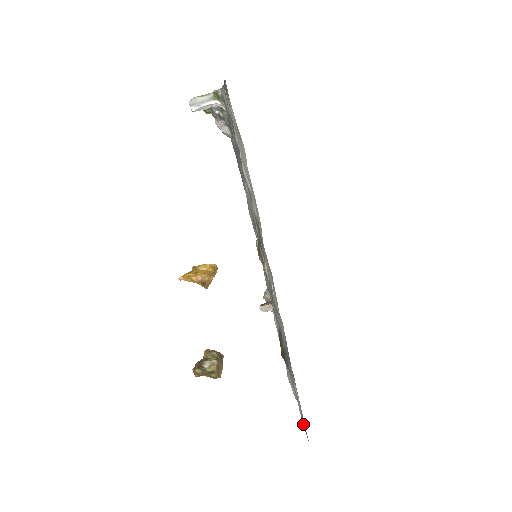
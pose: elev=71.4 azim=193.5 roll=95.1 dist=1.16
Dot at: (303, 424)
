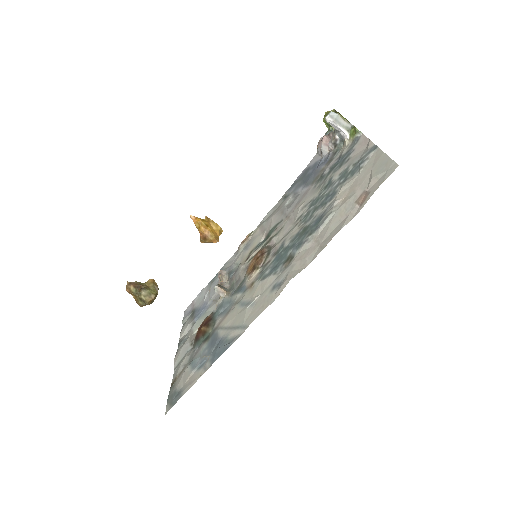
Dot at: (173, 396)
